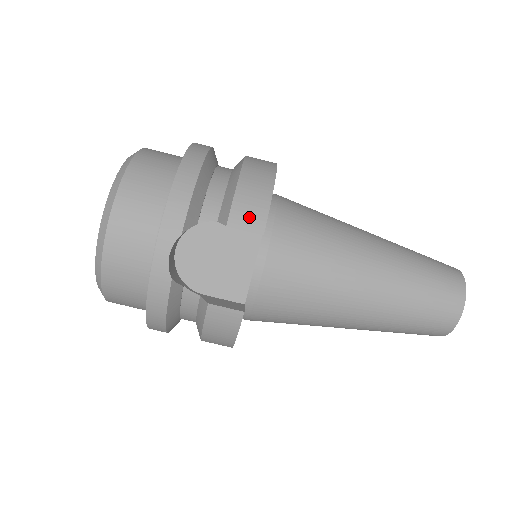
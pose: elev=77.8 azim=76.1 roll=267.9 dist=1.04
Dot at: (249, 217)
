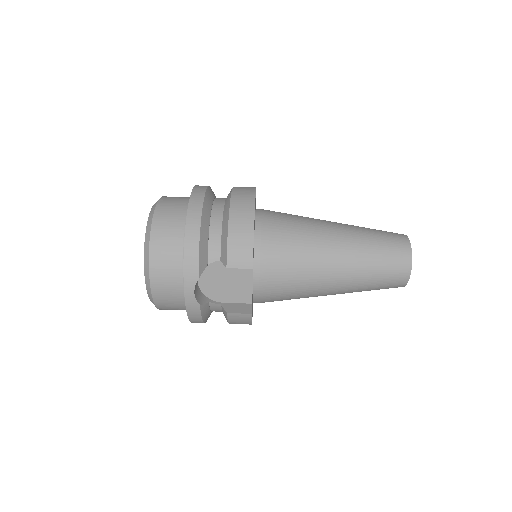
Dot at: (240, 258)
